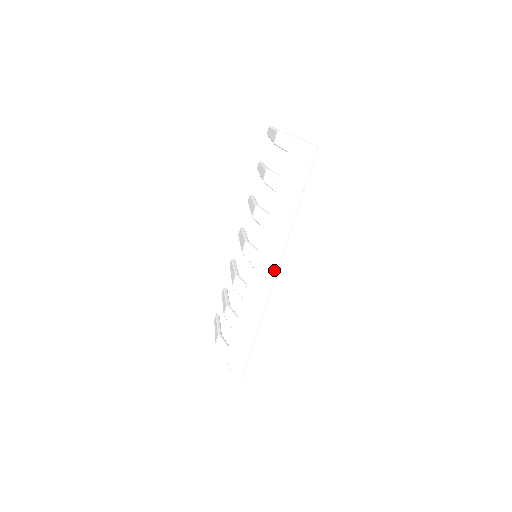
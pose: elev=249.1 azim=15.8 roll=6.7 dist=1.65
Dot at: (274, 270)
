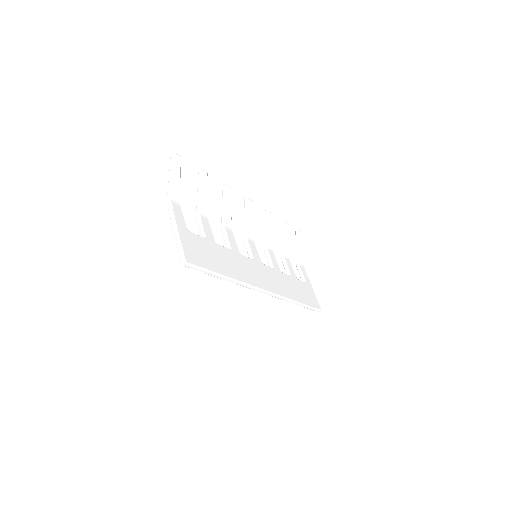
Dot at: occluded
